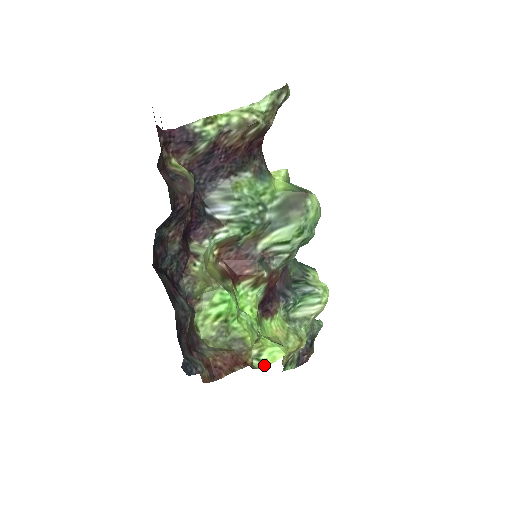
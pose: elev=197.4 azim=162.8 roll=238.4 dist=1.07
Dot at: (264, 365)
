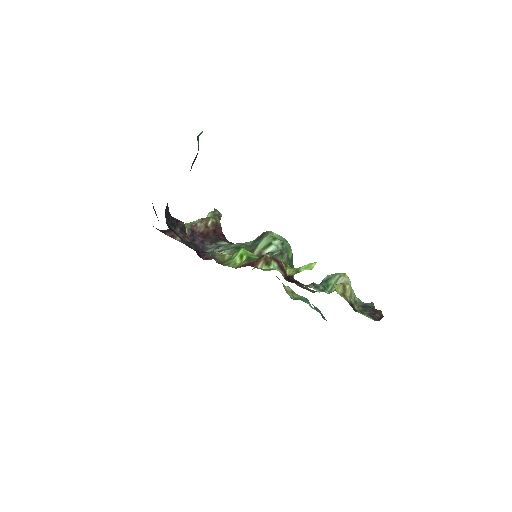
Dot at: occluded
